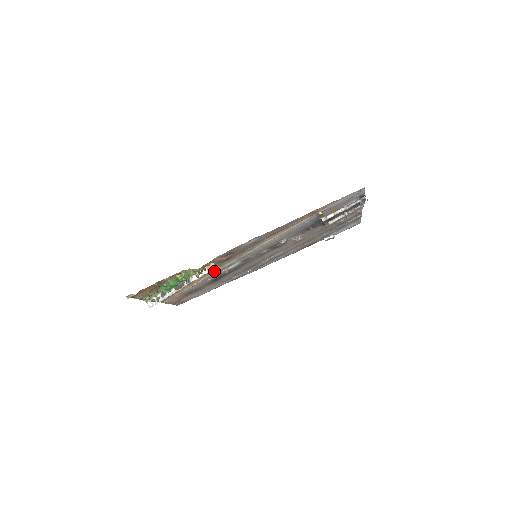
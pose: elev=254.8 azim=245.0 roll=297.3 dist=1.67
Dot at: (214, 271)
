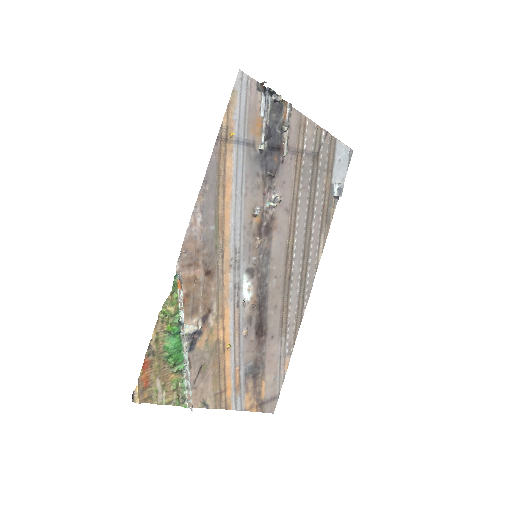
Dot at: (228, 309)
